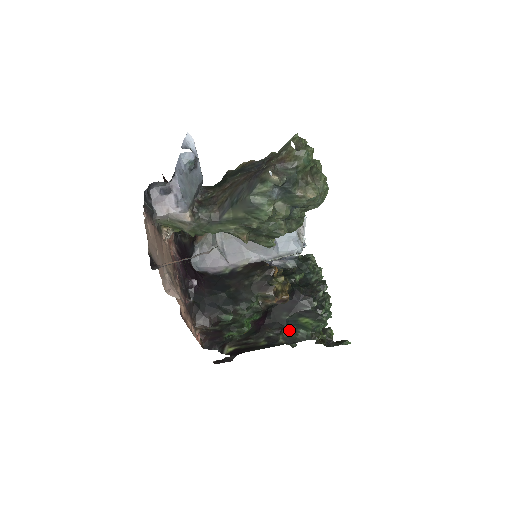
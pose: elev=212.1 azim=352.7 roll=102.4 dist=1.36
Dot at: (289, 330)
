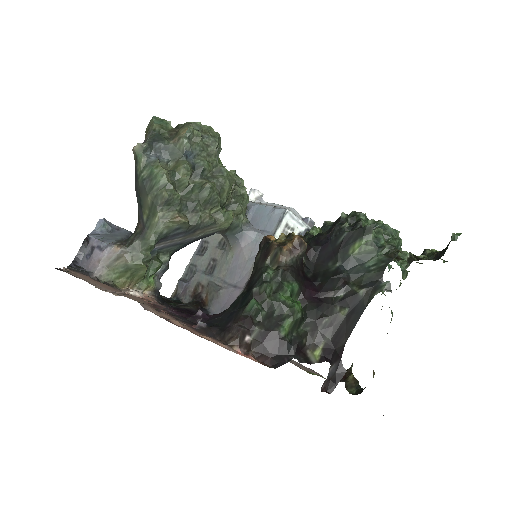
Dot at: (356, 275)
